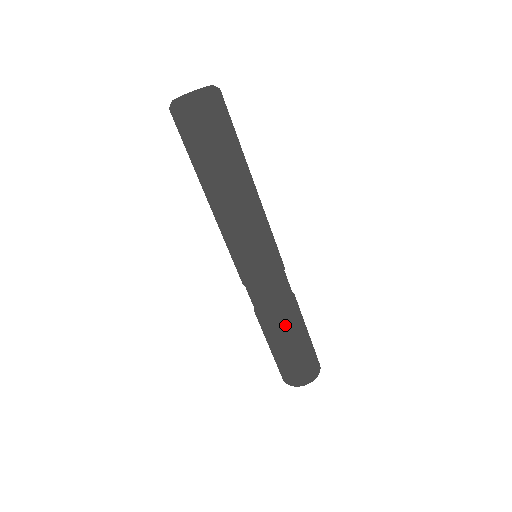
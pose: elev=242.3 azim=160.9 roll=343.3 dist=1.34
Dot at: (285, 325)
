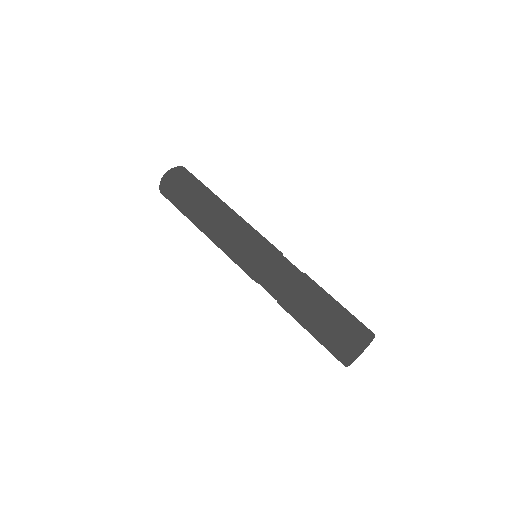
Dot at: (308, 284)
